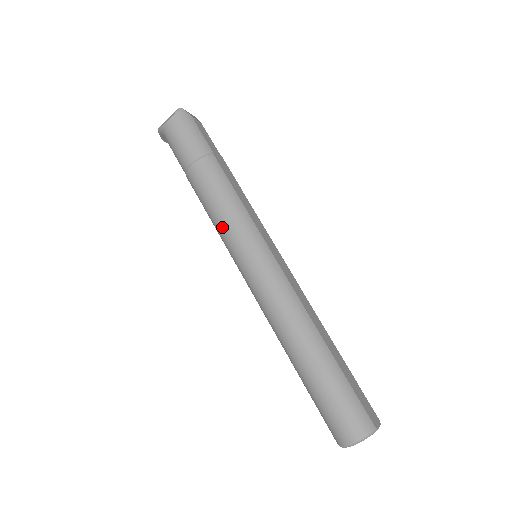
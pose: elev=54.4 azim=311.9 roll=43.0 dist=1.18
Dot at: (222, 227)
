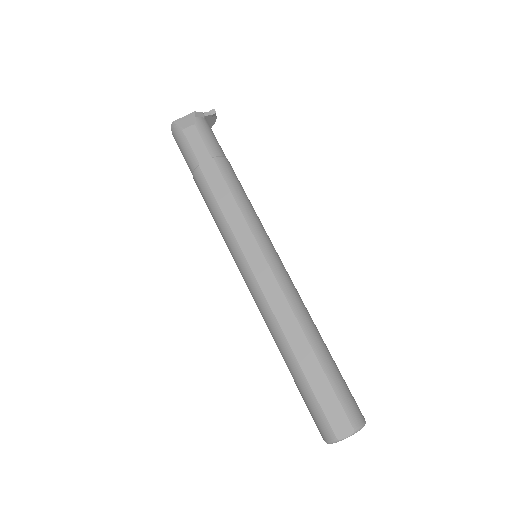
Dot at: occluded
